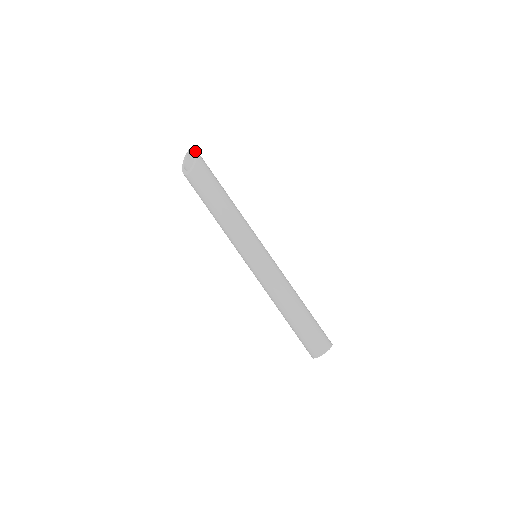
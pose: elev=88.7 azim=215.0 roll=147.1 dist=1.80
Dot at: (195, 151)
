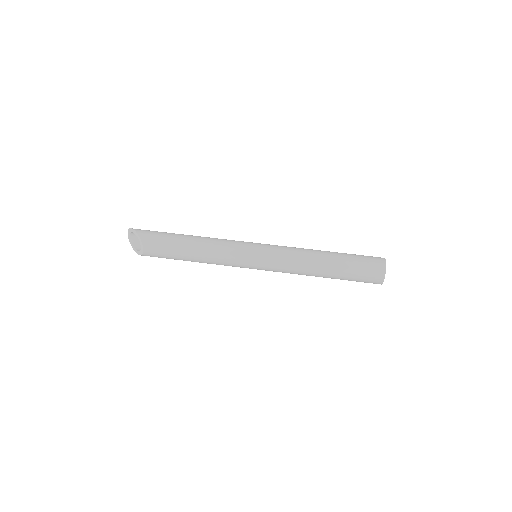
Dot at: (131, 230)
